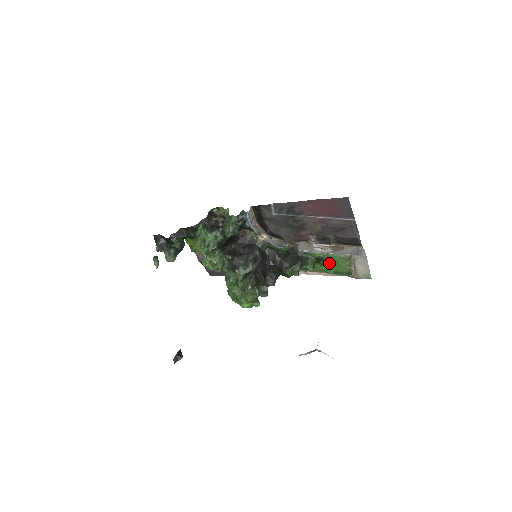
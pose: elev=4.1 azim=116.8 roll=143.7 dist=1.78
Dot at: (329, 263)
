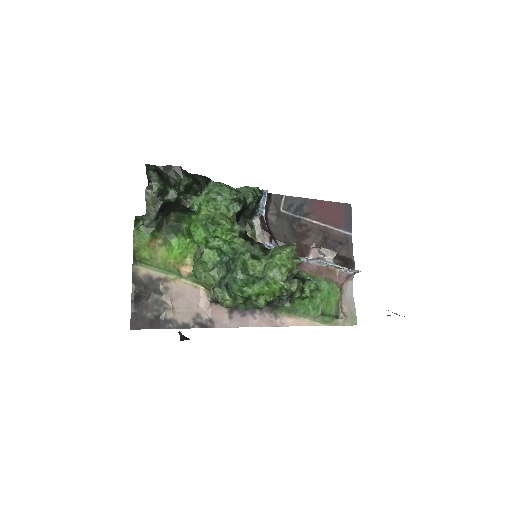
Dot at: (320, 296)
